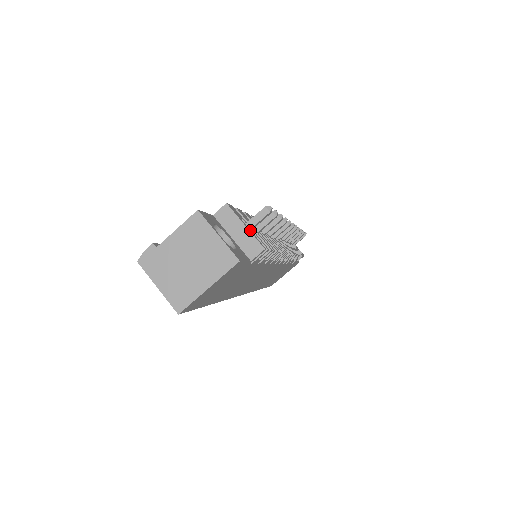
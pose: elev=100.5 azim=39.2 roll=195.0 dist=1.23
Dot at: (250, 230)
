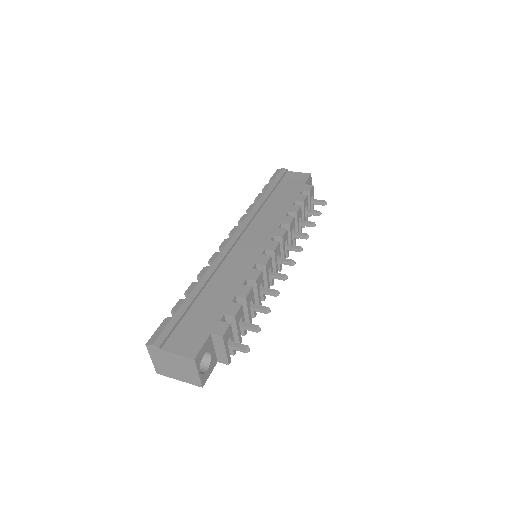
Dot at: (228, 350)
